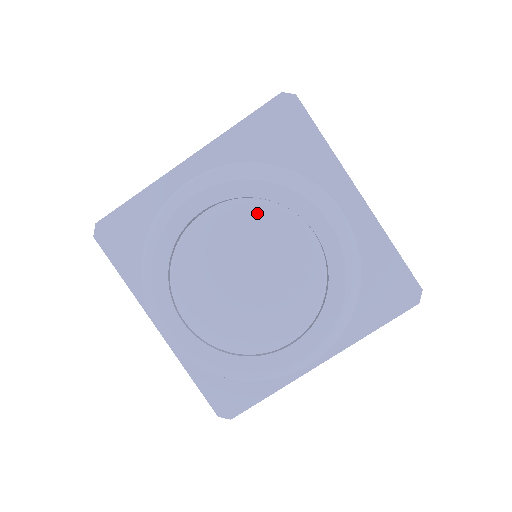
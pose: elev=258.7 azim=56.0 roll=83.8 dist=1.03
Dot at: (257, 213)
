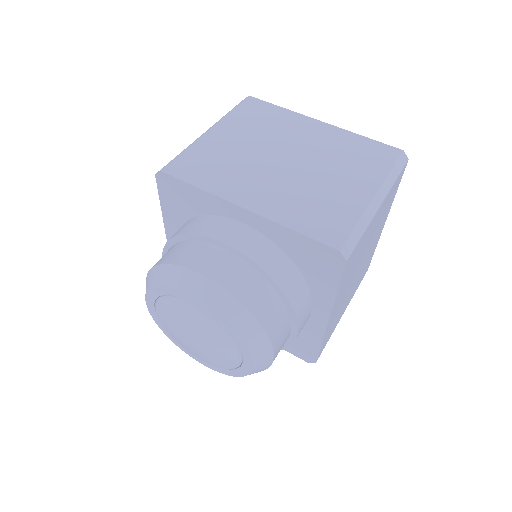
Dot at: (166, 305)
